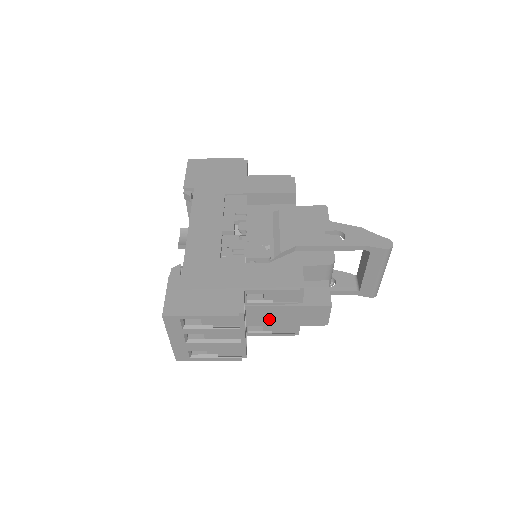
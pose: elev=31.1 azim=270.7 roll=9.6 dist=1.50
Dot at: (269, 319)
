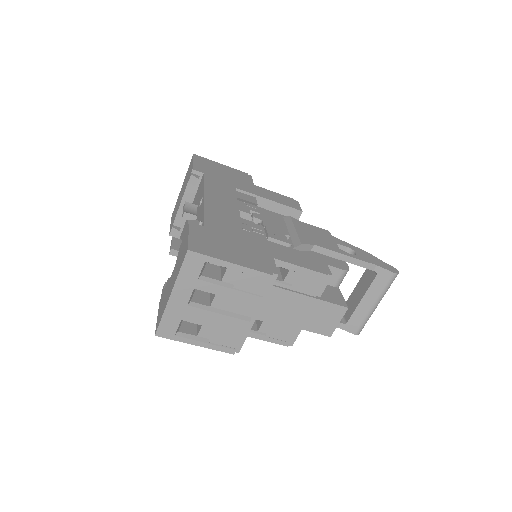
Dot at: (277, 311)
